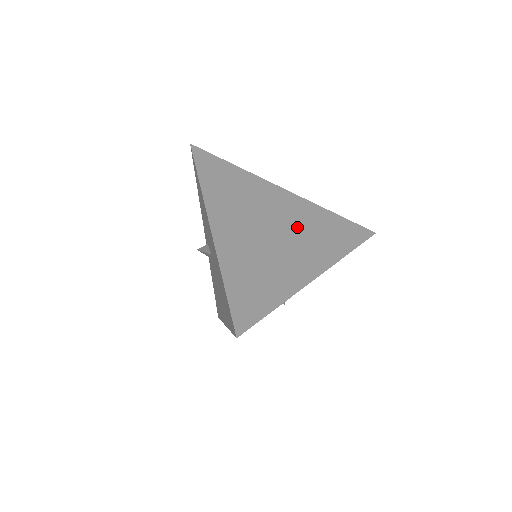
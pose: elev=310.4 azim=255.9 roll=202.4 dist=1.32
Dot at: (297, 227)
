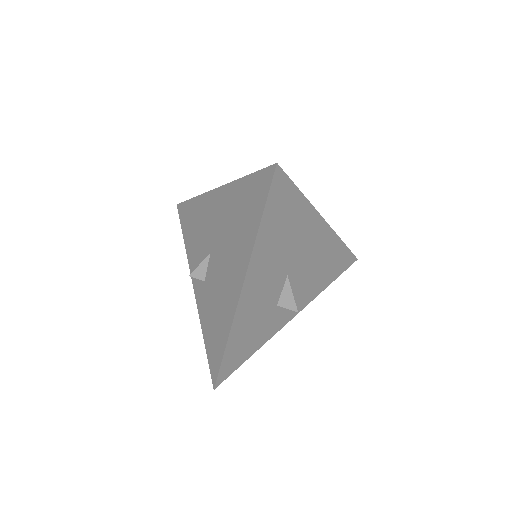
Dot at: occluded
